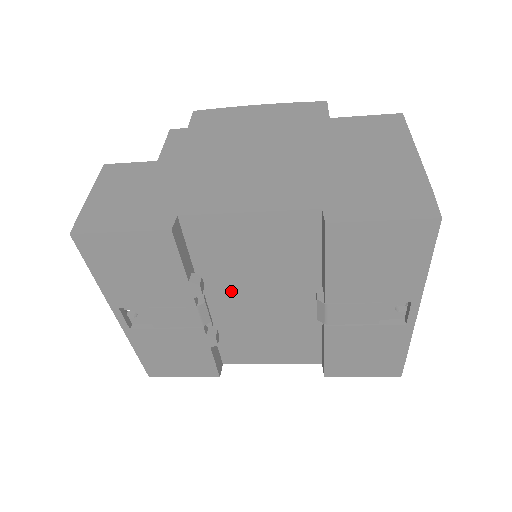
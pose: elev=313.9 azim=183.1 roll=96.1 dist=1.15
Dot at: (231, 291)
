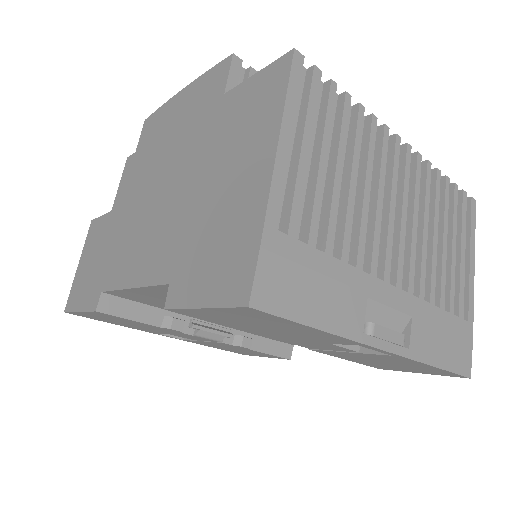
Dot at: occluded
